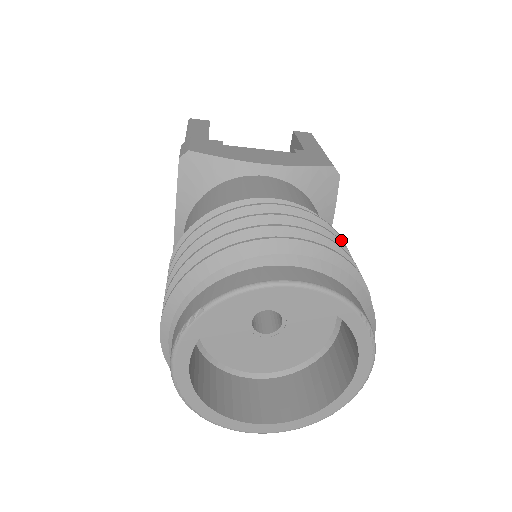
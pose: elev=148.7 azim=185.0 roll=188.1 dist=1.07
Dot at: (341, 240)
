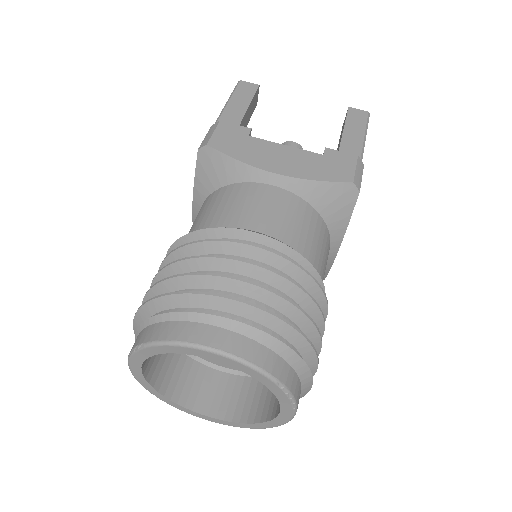
Dot at: (314, 283)
